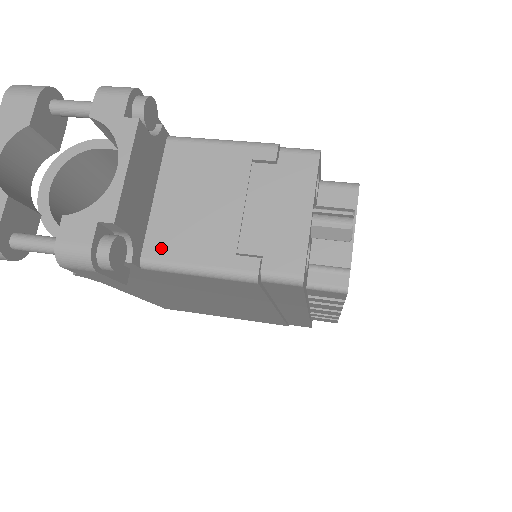
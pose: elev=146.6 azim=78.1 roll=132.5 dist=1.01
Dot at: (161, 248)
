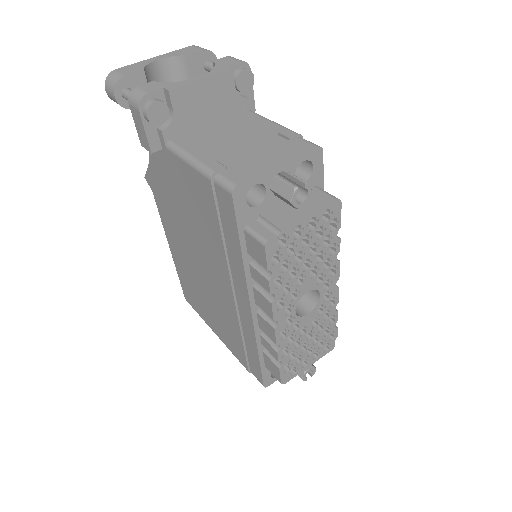
Dot at: (185, 141)
